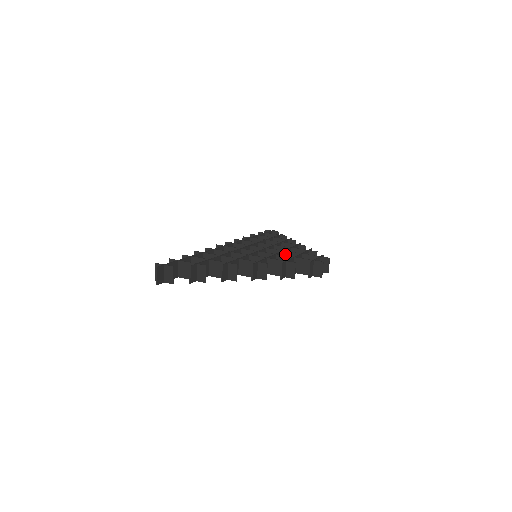
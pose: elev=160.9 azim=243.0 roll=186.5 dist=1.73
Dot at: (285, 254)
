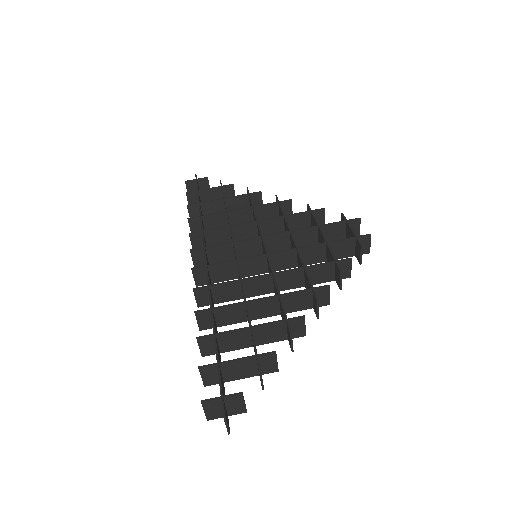
Dot at: (294, 235)
